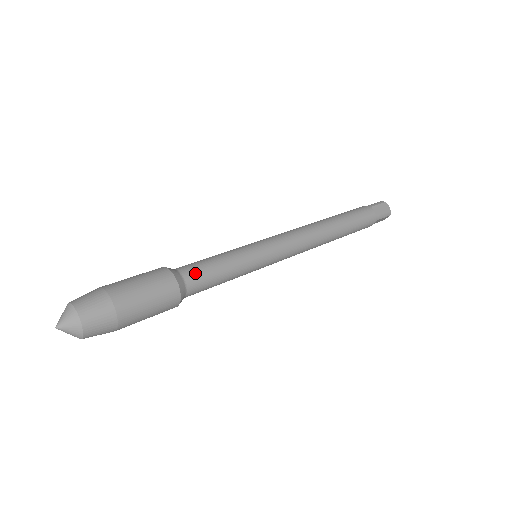
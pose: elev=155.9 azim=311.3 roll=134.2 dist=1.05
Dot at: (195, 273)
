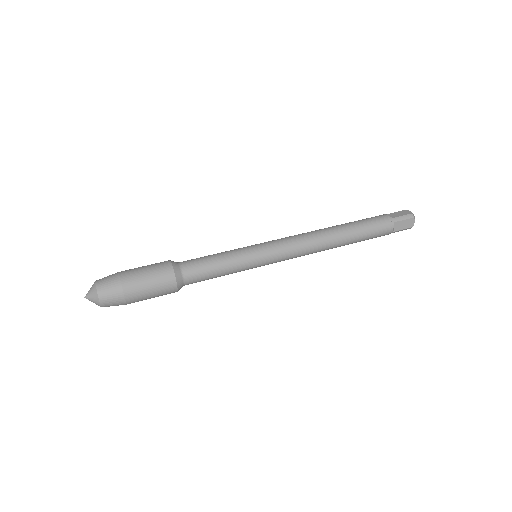
Dot at: (195, 276)
